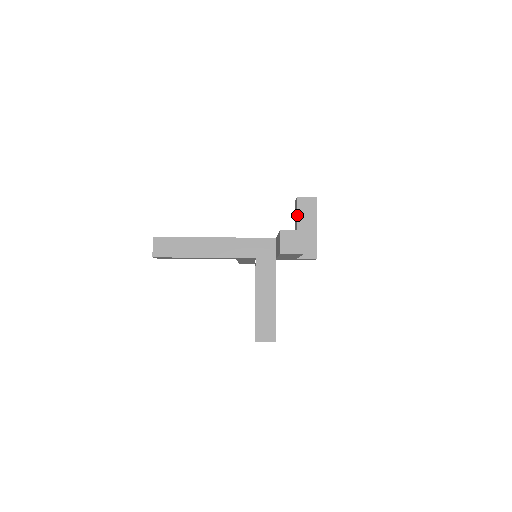
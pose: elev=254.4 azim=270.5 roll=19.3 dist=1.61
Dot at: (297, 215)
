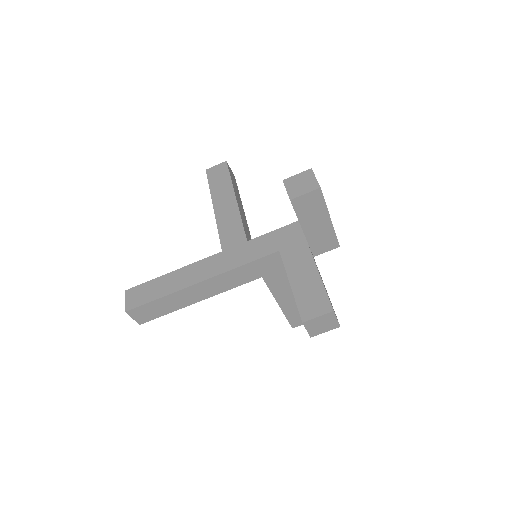
Dot at: (298, 218)
